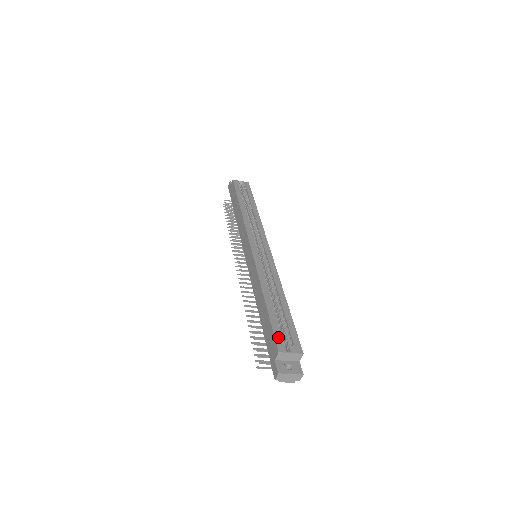
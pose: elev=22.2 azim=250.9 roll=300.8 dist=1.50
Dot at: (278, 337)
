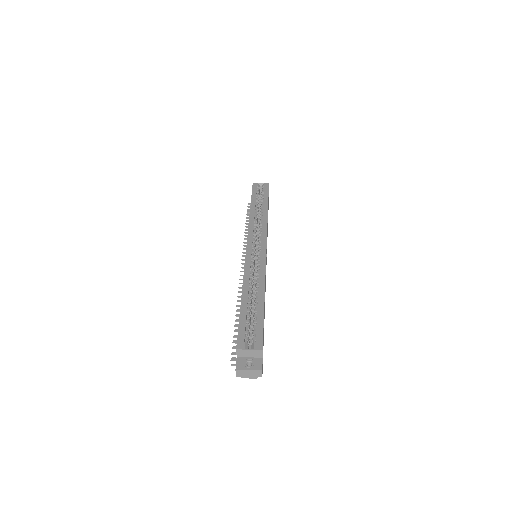
Dot at: (241, 335)
